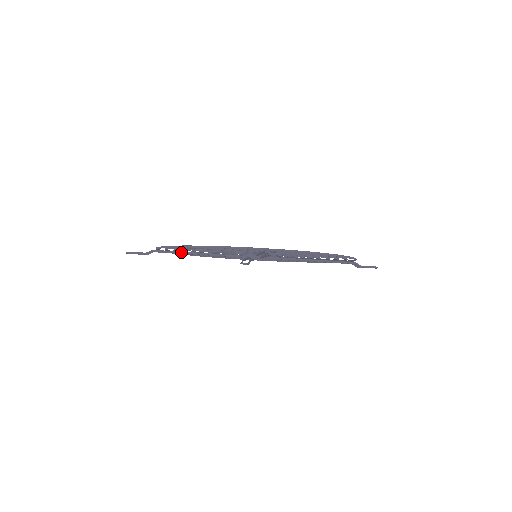
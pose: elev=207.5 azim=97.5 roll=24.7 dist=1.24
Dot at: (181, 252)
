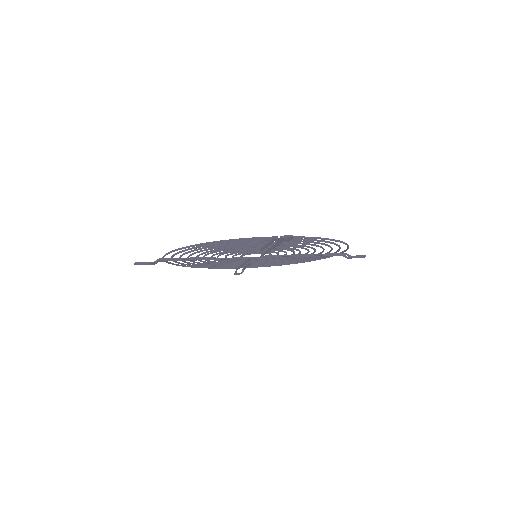
Dot at: (187, 258)
